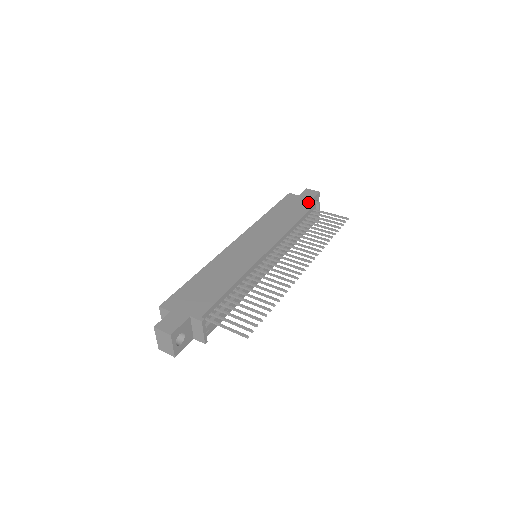
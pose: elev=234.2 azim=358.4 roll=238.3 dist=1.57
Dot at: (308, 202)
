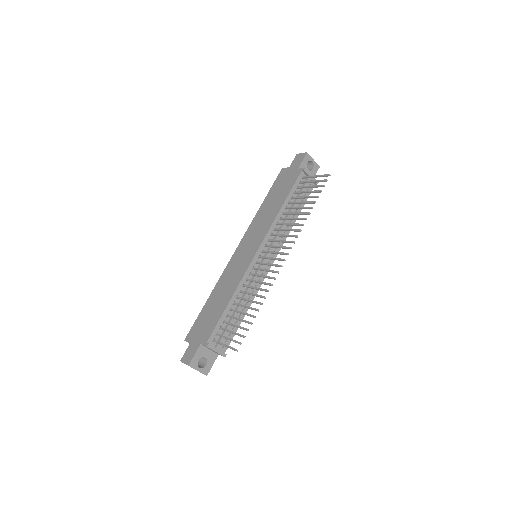
Dot at: (295, 173)
